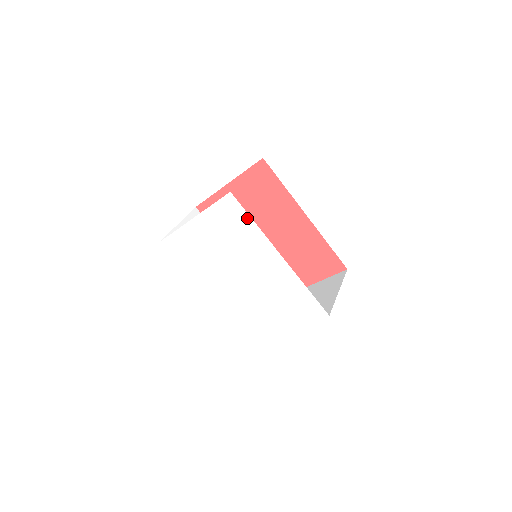
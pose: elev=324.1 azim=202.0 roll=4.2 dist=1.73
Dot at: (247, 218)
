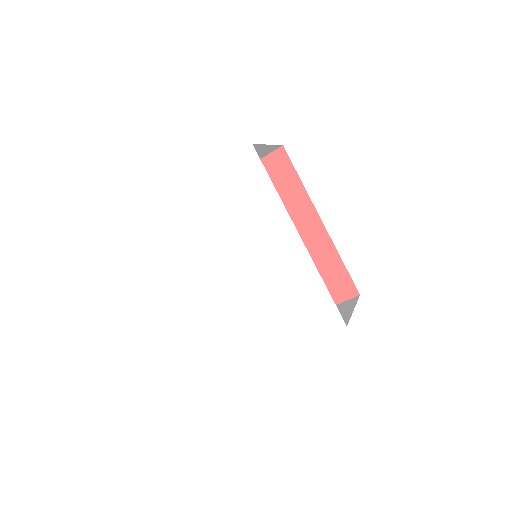
Dot at: (266, 180)
